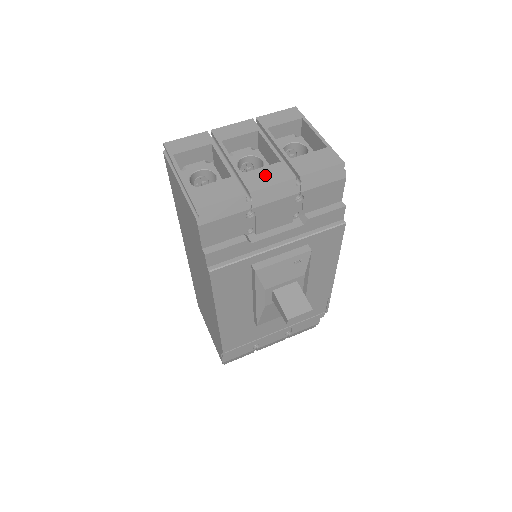
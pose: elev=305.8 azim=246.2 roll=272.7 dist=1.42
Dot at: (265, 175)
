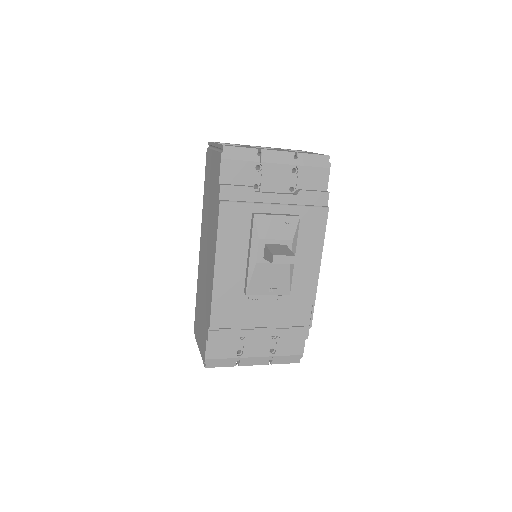
Dot at: occluded
